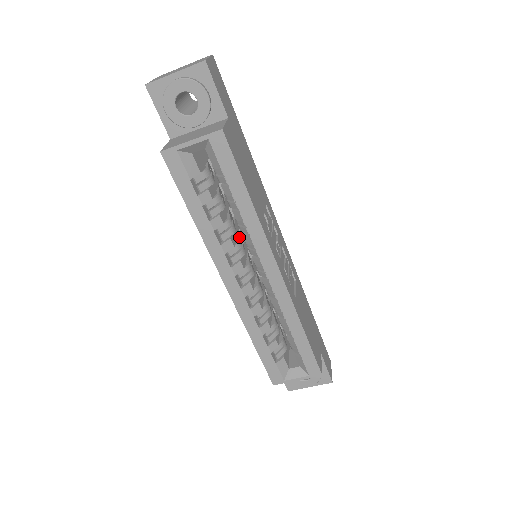
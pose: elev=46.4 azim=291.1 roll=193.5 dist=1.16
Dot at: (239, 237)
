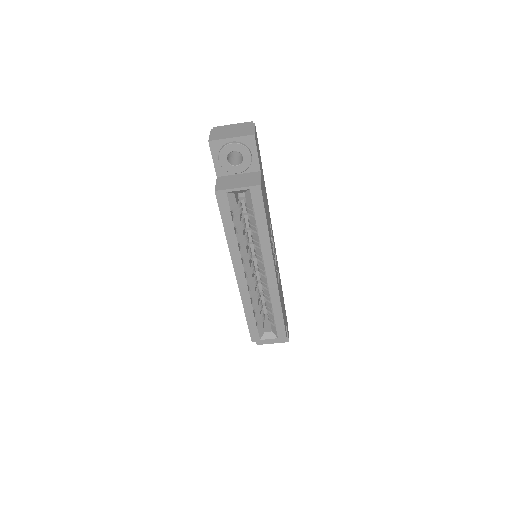
Dot at: occluded
